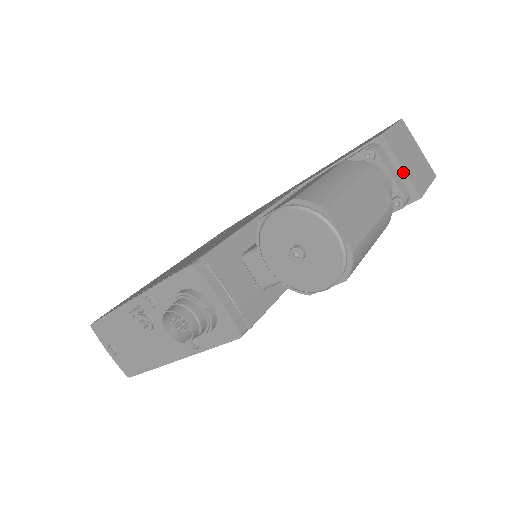
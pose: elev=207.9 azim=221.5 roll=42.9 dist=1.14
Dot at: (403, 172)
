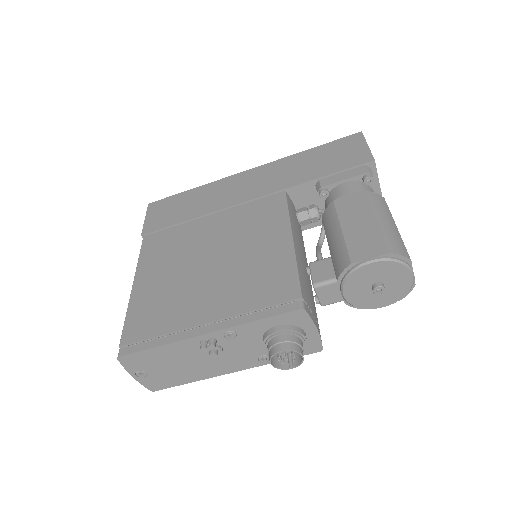
Dot at: (379, 188)
